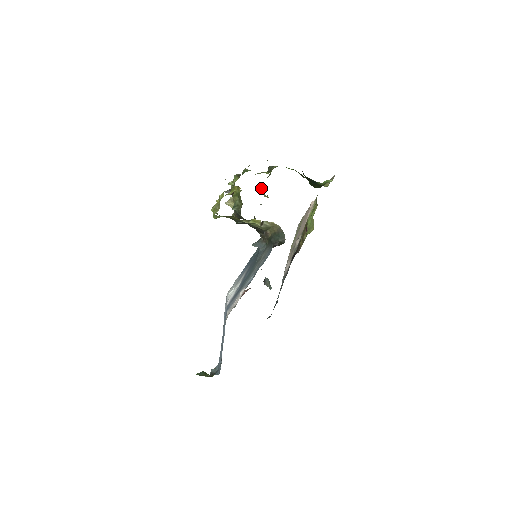
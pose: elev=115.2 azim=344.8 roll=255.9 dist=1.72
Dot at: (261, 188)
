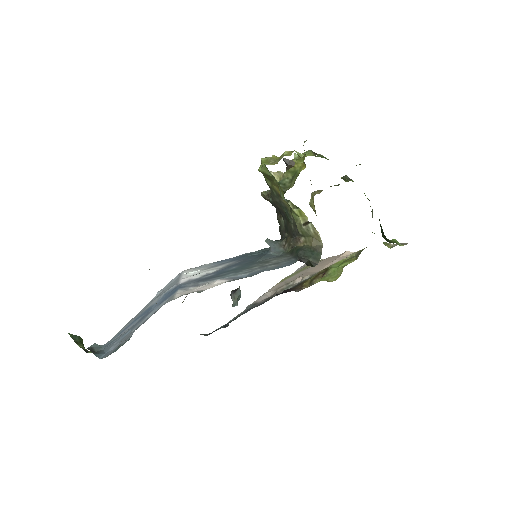
Dot at: (313, 192)
